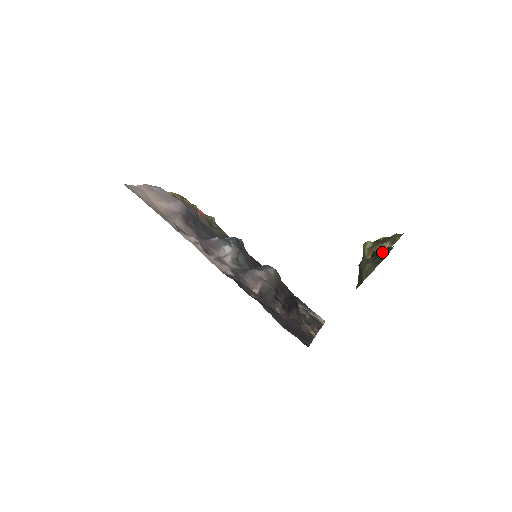
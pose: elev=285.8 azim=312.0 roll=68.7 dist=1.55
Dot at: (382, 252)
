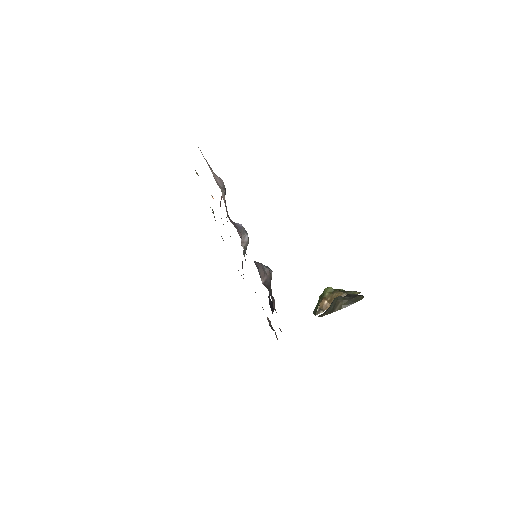
Dot at: (358, 296)
